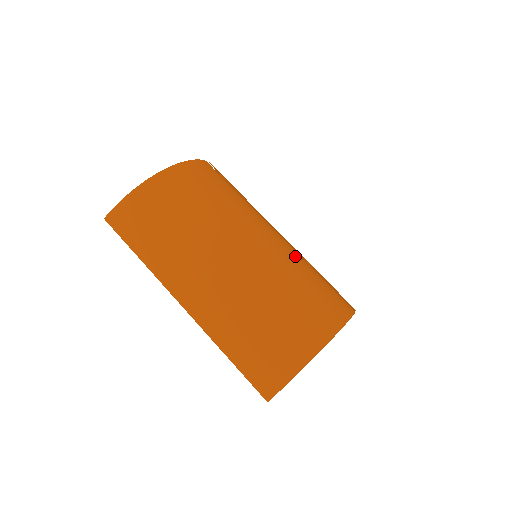
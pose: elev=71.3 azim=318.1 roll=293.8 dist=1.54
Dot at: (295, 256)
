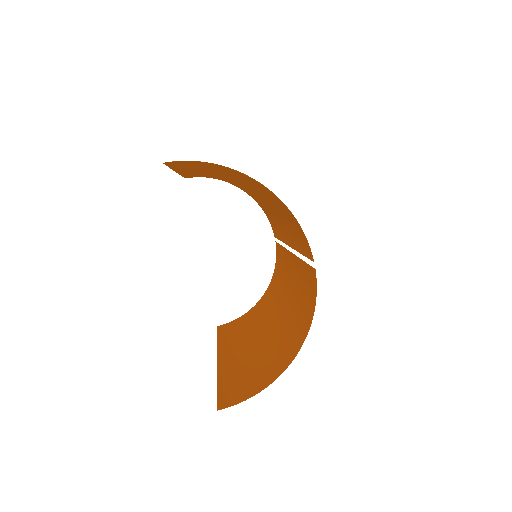
Dot at: (291, 236)
